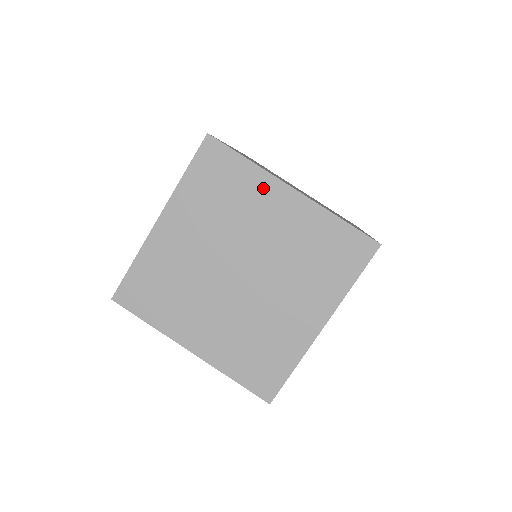
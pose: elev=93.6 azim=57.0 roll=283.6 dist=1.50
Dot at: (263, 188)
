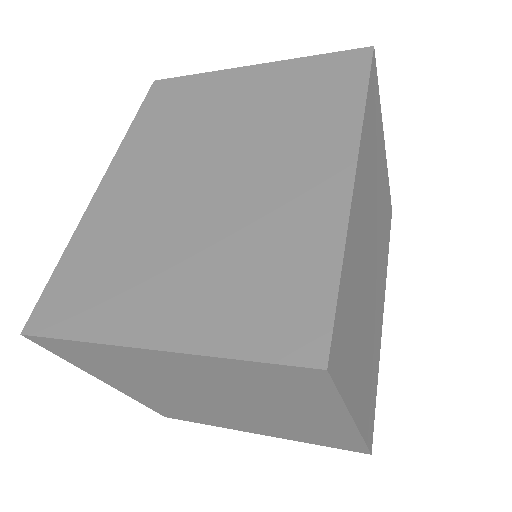
Dot at: (324, 409)
